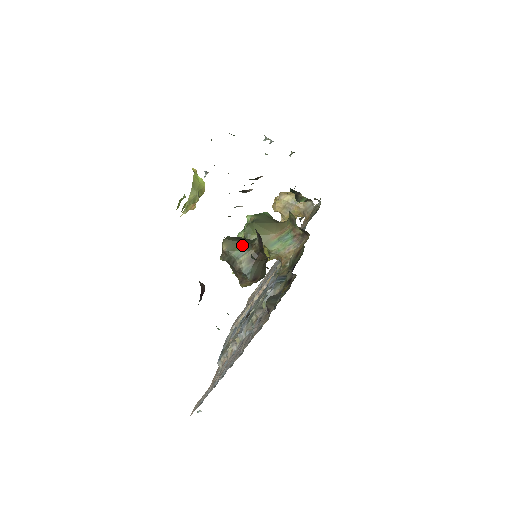
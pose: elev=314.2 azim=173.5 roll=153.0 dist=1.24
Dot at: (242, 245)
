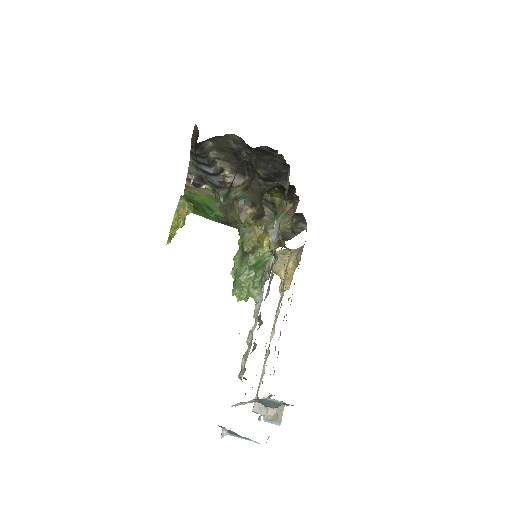
Dot at: (234, 187)
